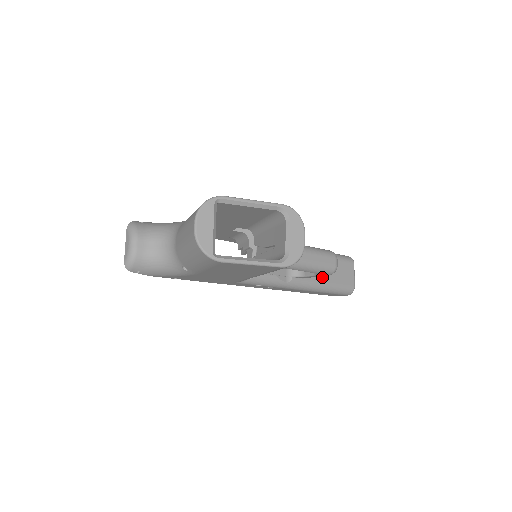
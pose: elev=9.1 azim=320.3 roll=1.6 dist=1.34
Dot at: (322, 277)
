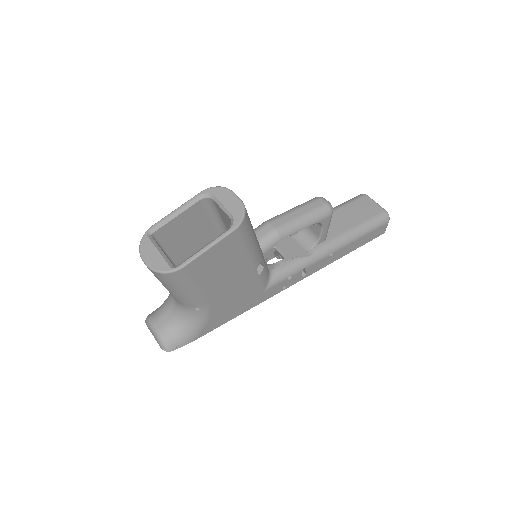
Dot at: (343, 227)
